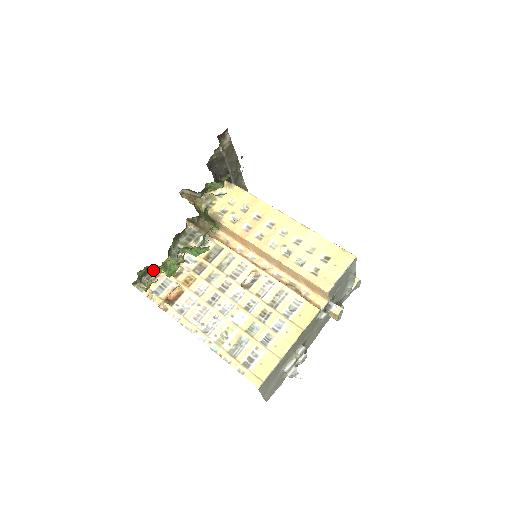
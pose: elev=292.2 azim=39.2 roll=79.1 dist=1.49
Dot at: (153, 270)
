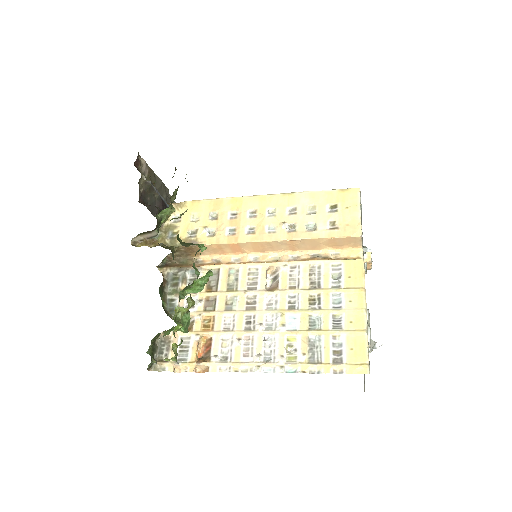
Dot at: (159, 340)
